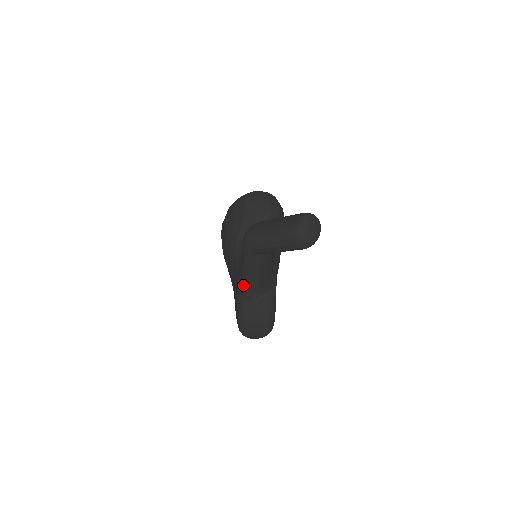
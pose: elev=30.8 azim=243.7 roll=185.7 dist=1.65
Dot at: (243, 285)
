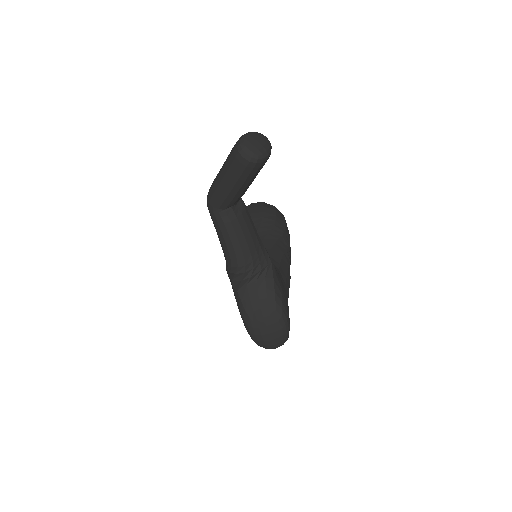
Dot at: (230, 266)
